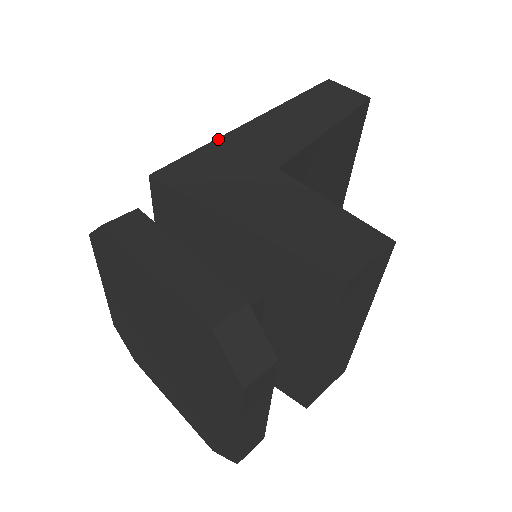
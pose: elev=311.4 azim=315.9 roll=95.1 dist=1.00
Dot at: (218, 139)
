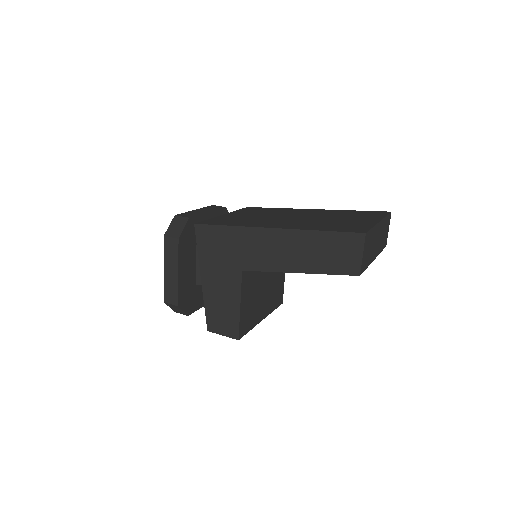
Dot at: (239, 227)
